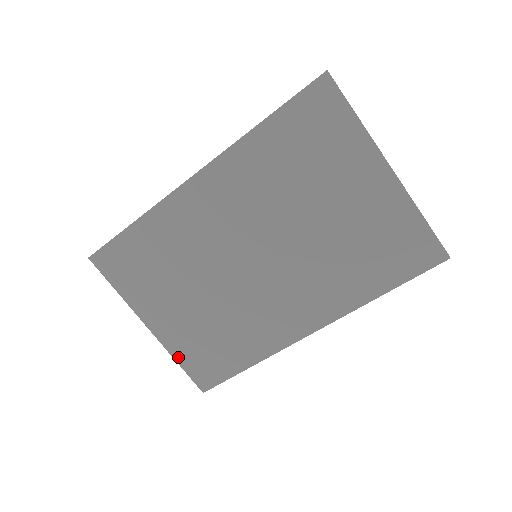
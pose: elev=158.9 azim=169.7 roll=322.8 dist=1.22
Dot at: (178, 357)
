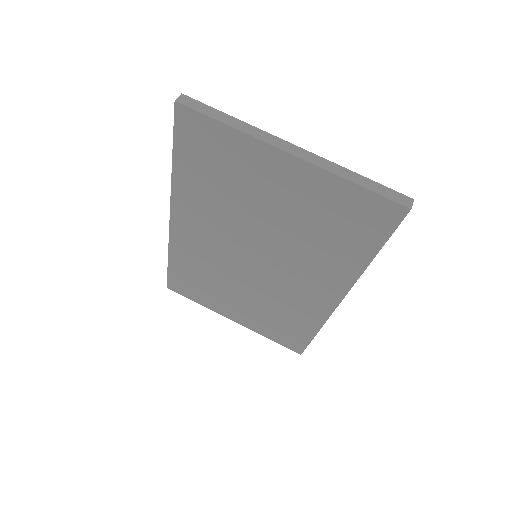
Dot at: (266, 335)
